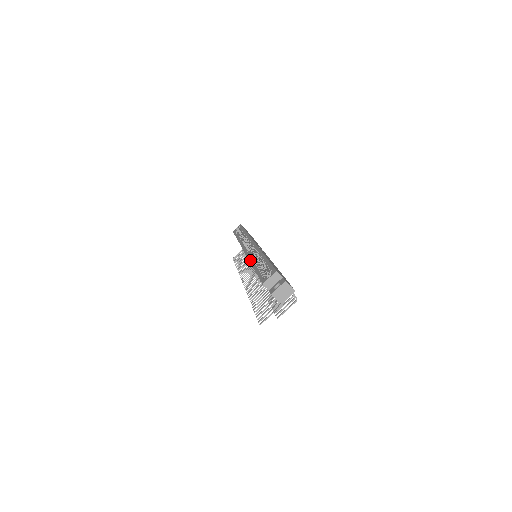
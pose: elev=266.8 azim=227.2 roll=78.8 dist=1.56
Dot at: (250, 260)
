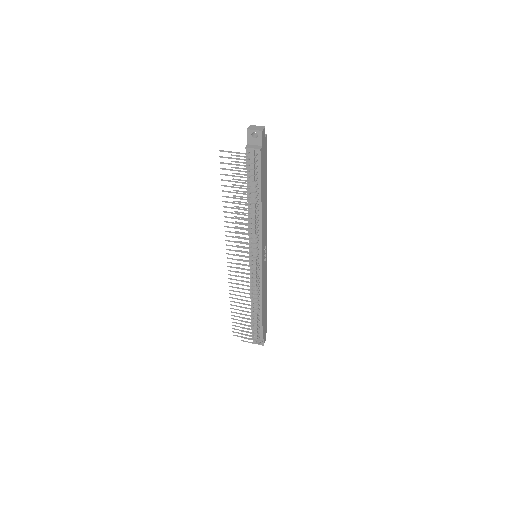
Dot at: occluded
